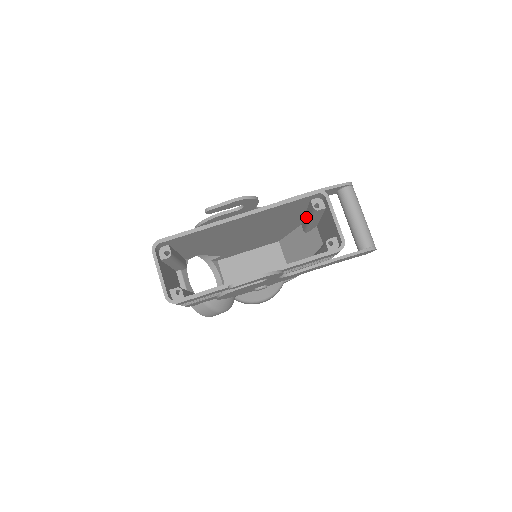
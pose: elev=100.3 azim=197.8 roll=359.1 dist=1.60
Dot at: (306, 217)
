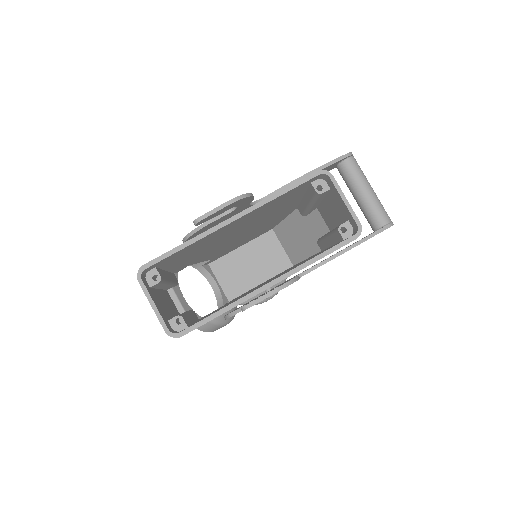
Dot at: (305, 201)
